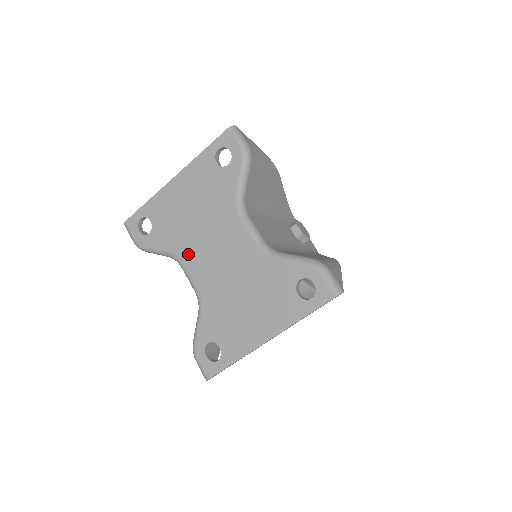
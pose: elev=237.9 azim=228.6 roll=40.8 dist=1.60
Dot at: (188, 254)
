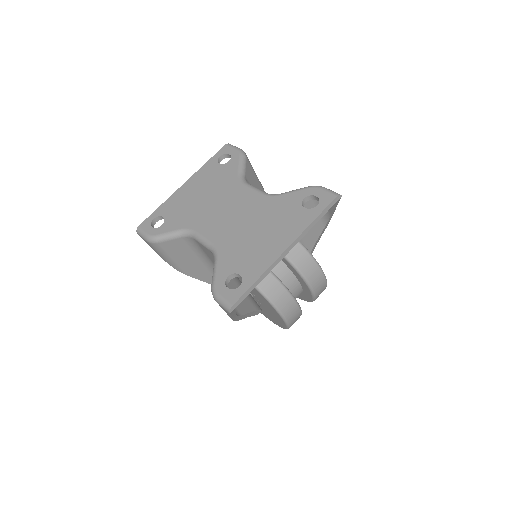
Dot at: (200, 223)
